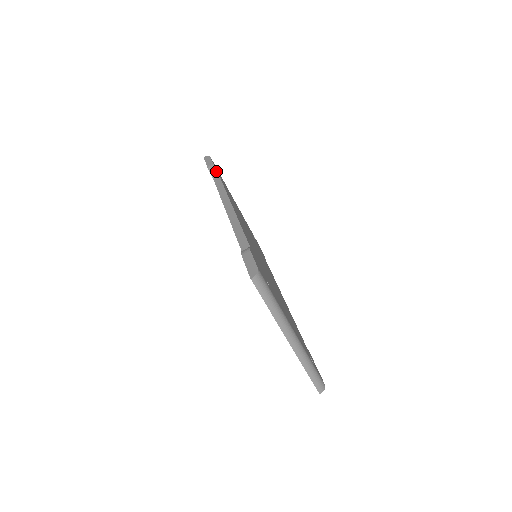
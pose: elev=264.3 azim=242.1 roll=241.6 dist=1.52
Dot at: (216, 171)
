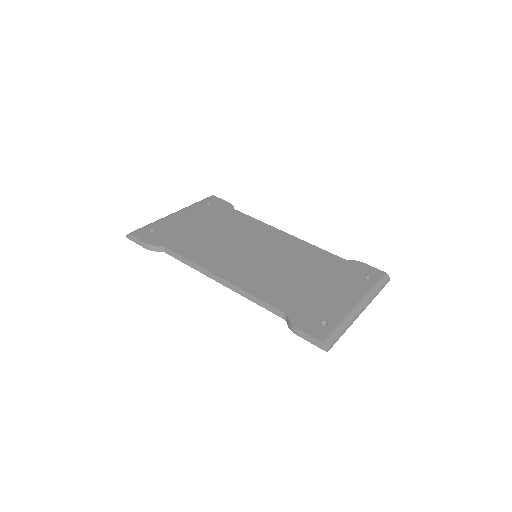
Dot at: (157, 246)
